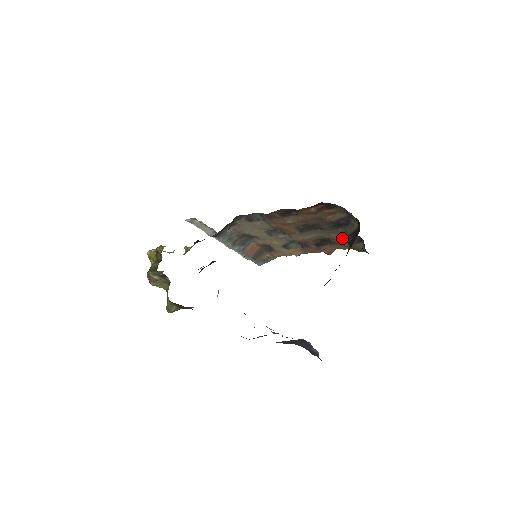
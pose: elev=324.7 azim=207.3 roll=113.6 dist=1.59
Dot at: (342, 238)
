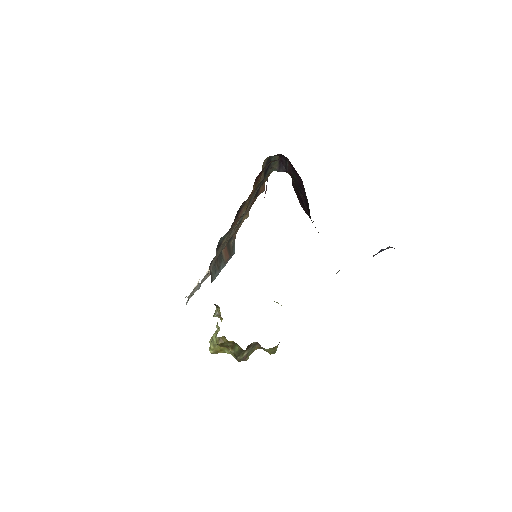
Dot at: occluded
